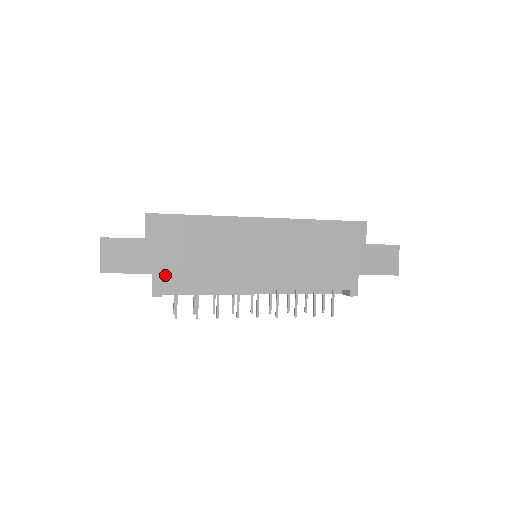
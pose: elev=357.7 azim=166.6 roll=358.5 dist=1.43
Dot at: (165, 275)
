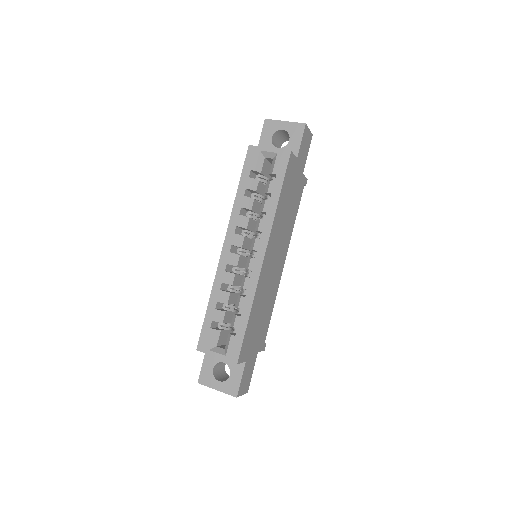
Dot at: (261, 342)
